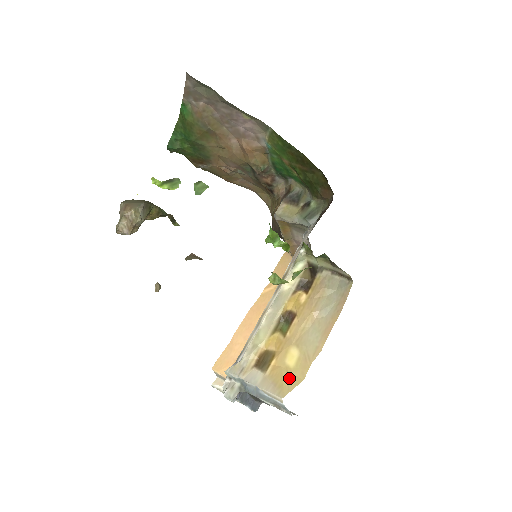
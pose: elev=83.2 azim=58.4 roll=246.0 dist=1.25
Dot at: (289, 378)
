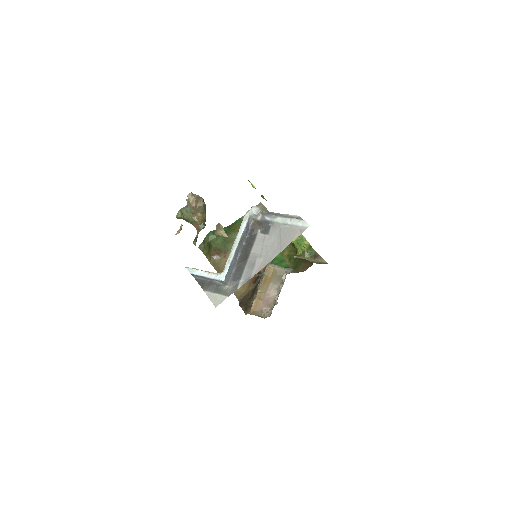
Dot at: occluded
